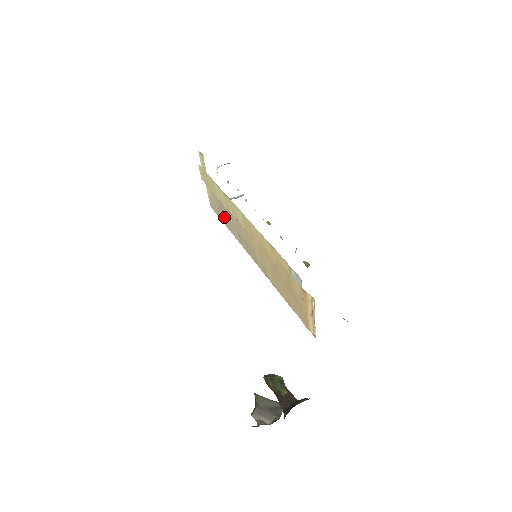
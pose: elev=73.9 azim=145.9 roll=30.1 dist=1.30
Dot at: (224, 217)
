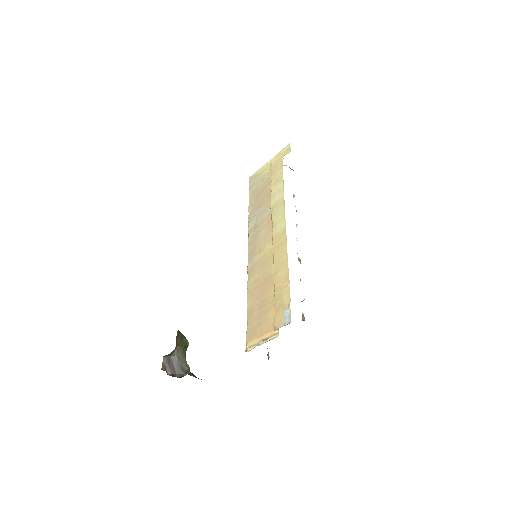
Dot at: (255, 200)
